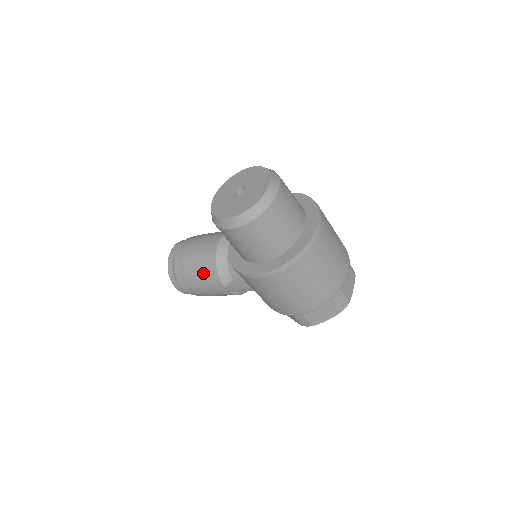
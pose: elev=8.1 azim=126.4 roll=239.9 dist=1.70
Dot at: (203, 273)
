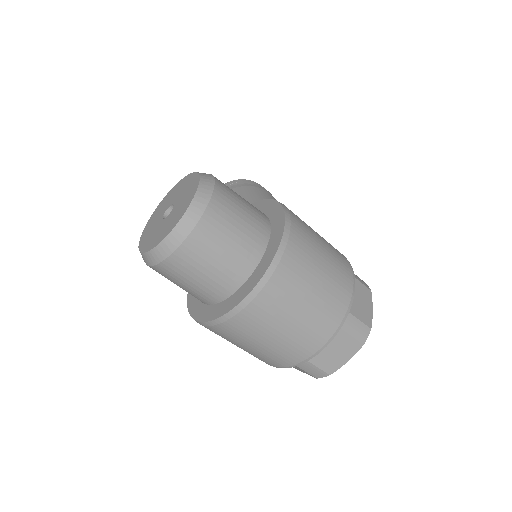
Dot at: occluded
